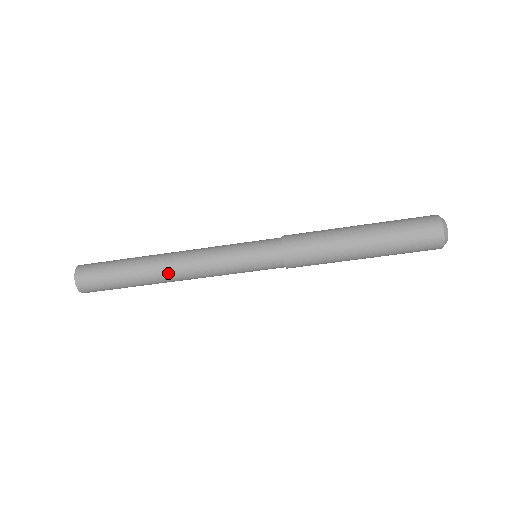
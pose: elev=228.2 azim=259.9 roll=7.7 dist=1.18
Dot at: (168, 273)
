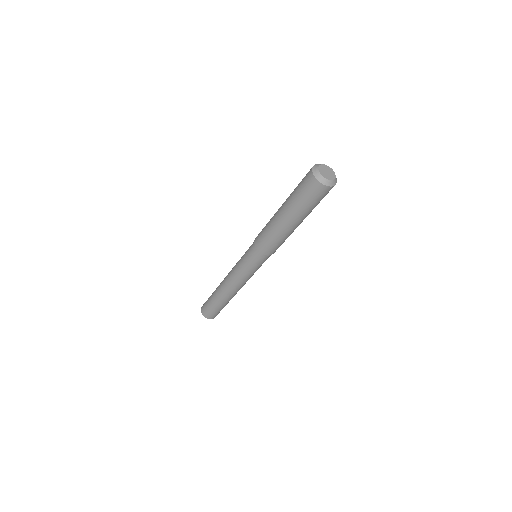
Dot at: (225, 289)
